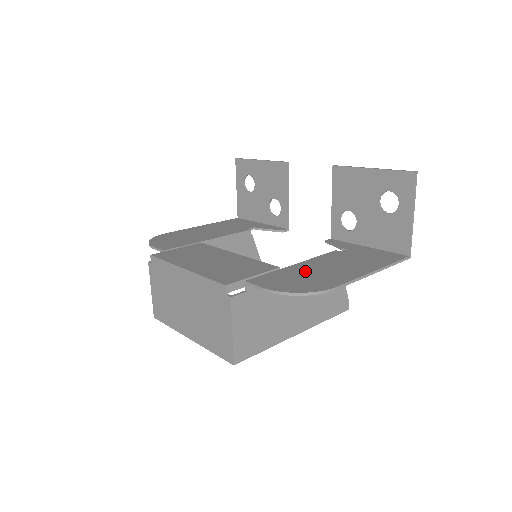
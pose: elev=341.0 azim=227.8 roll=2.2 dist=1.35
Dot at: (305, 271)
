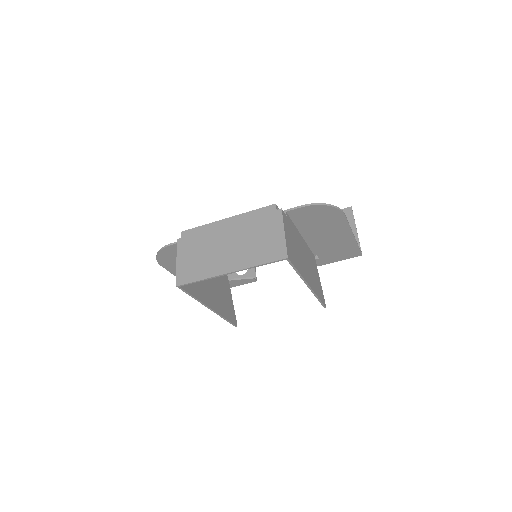
Dot at: (313, 227)
